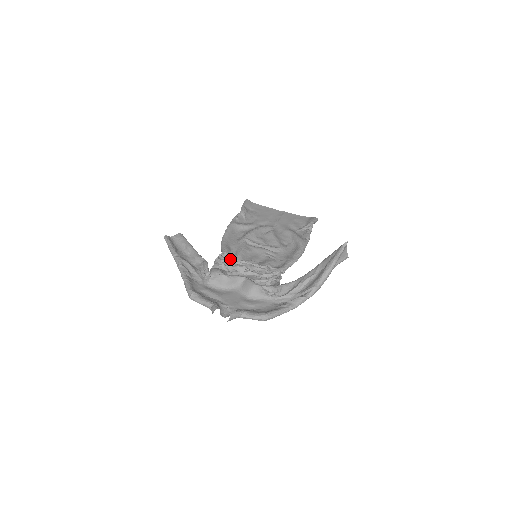
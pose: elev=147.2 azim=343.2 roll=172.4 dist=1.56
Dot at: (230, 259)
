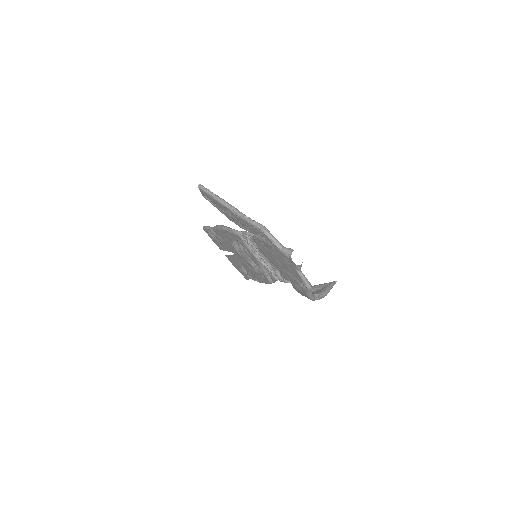
Dot at: occluded
